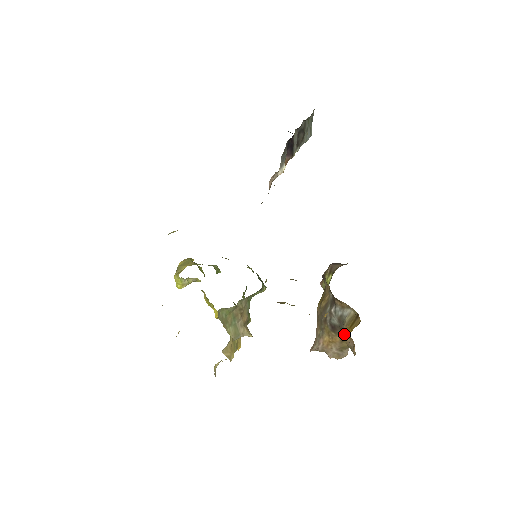
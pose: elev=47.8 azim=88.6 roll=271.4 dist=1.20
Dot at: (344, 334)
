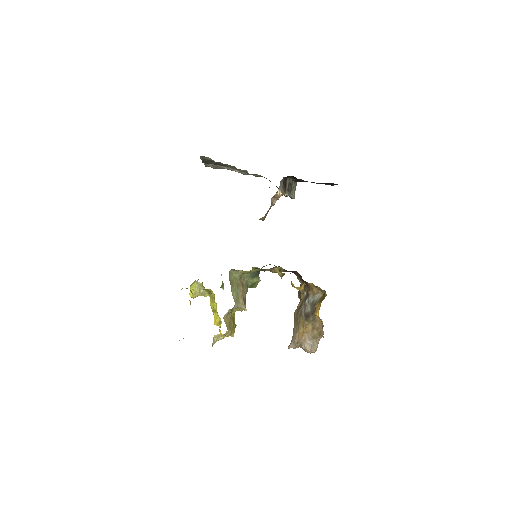
Dot at: (315, 318)
